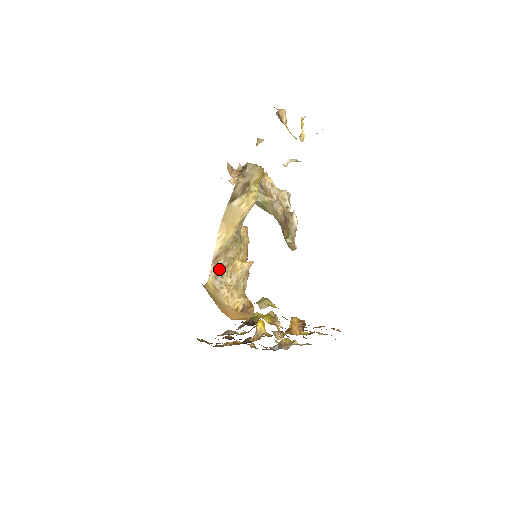
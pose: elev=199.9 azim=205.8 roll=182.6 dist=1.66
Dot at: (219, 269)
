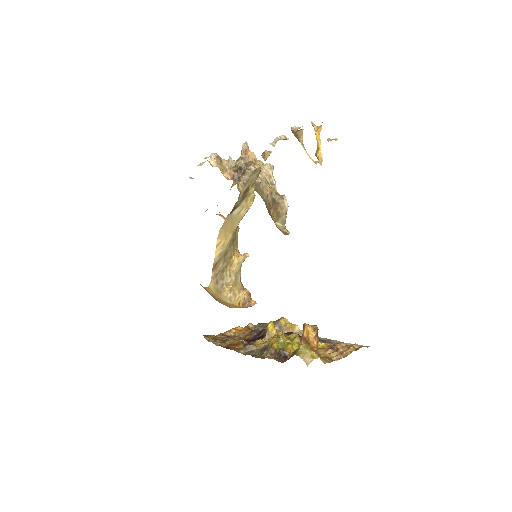
Dot at: (219, 273)
